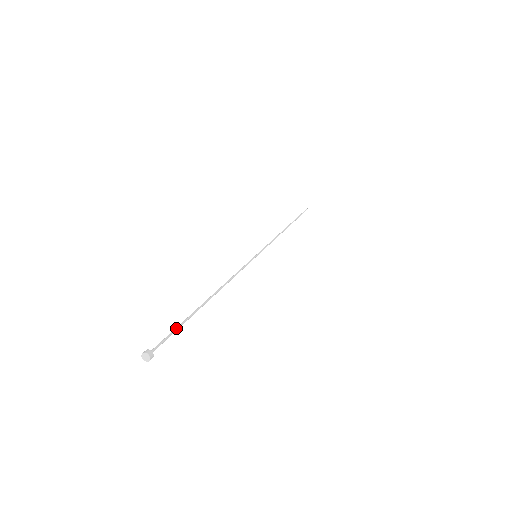
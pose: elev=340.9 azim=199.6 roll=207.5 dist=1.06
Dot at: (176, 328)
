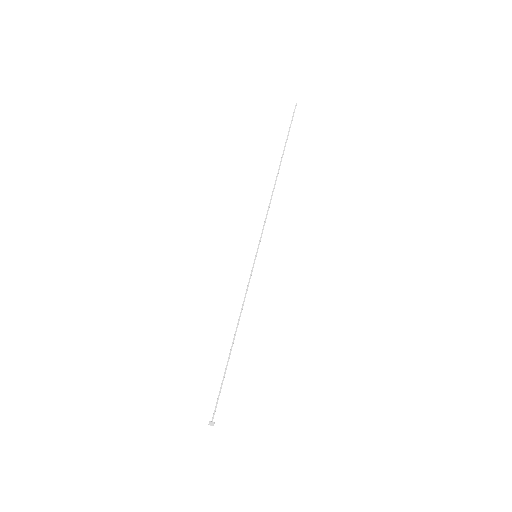
Dot at: occluded
